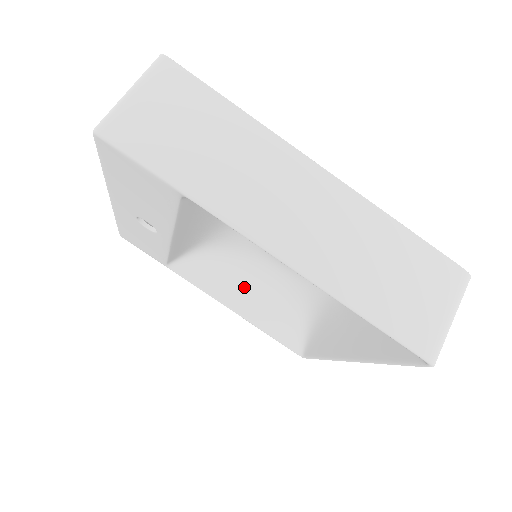
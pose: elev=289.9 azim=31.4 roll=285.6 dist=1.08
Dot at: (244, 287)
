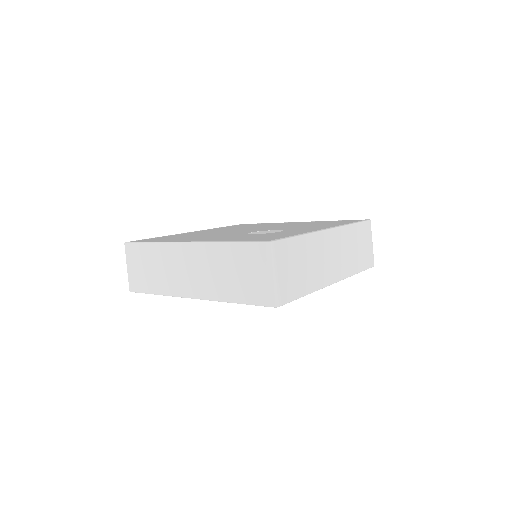
Dot at: occluded
